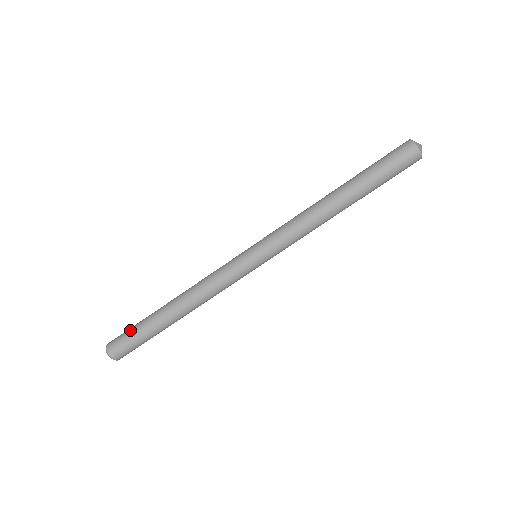
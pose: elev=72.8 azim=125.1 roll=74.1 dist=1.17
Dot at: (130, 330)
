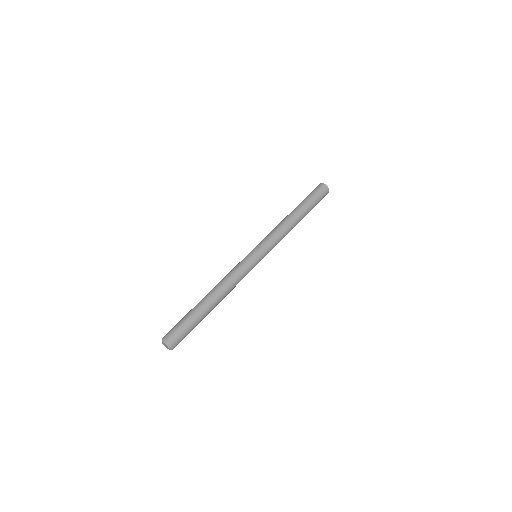
Dot at: (179, 321)
